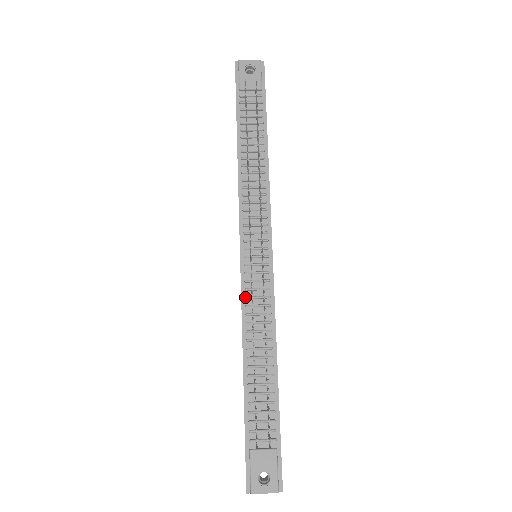
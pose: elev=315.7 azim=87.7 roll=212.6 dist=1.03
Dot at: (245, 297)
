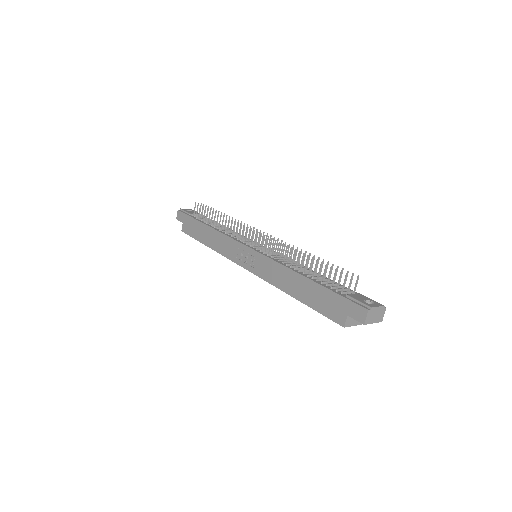
Dot at: (271, 255)
